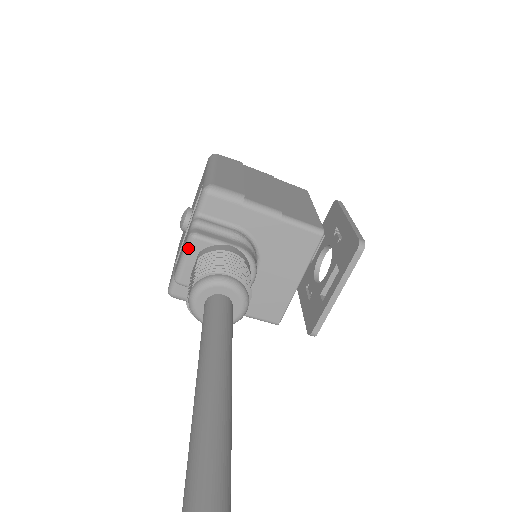
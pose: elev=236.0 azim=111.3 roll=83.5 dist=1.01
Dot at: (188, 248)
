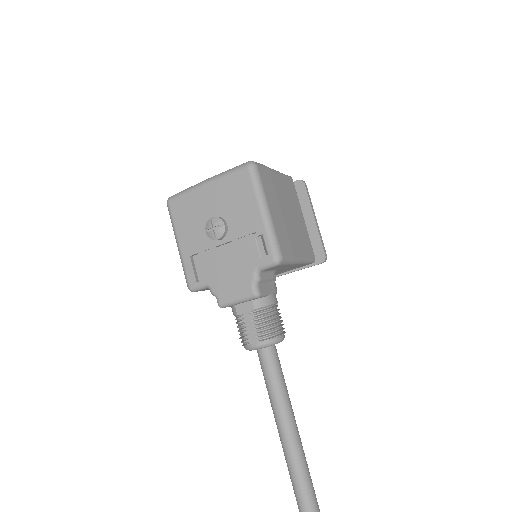
Dot at: (248, 300)
